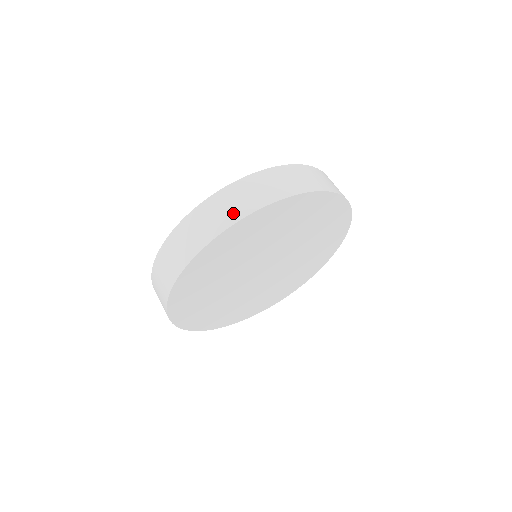
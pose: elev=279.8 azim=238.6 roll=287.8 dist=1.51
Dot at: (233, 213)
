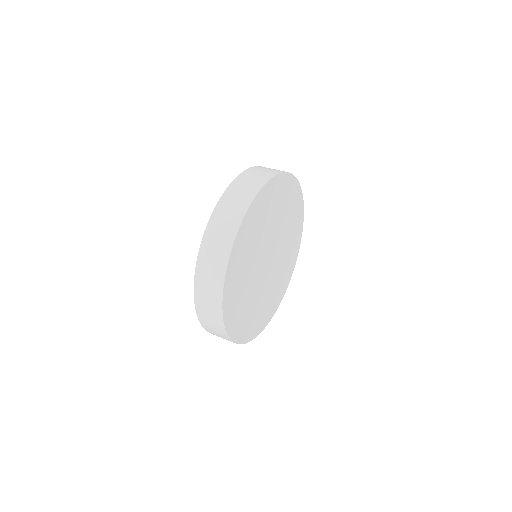
Dot at: (247, 195)
